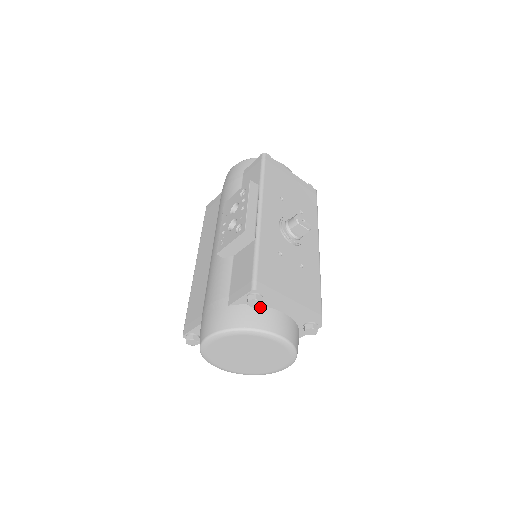
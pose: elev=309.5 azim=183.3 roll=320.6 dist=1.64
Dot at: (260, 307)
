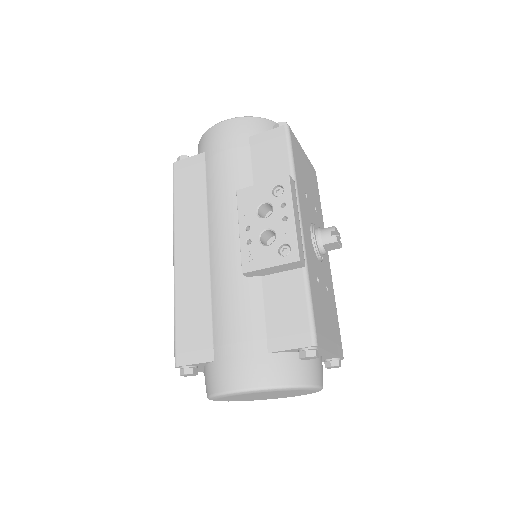
Dot at: occluded
